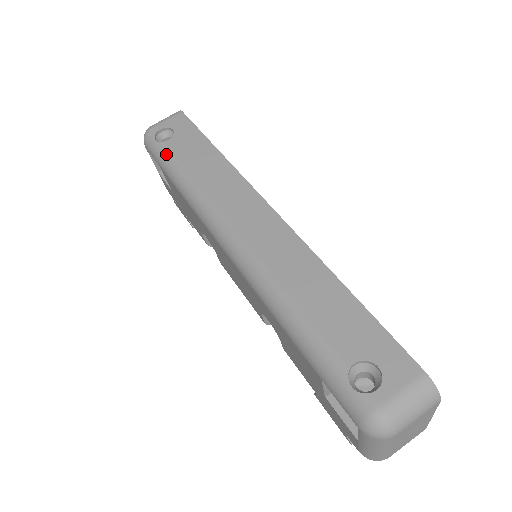
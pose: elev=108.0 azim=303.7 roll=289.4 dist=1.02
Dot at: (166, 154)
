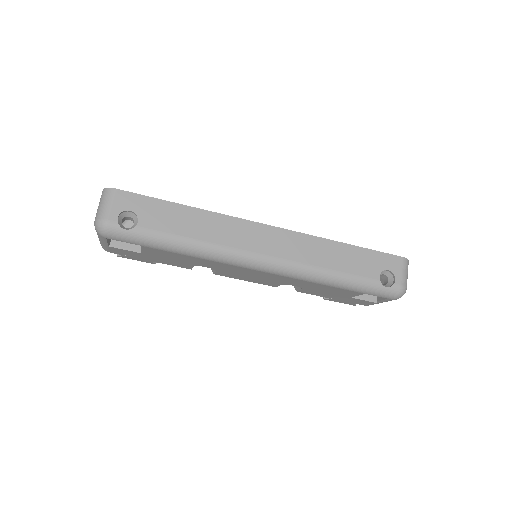
Dot at: (151, 235)
